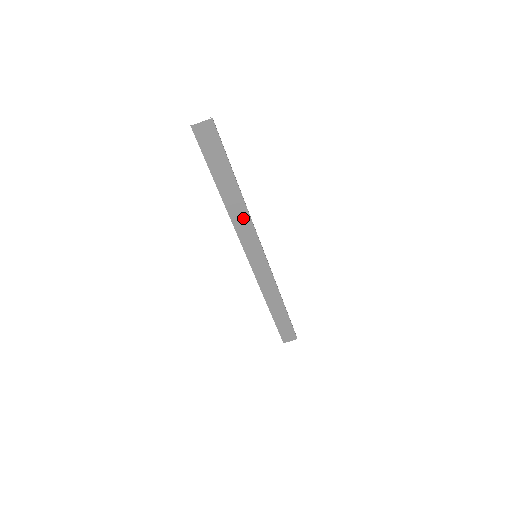
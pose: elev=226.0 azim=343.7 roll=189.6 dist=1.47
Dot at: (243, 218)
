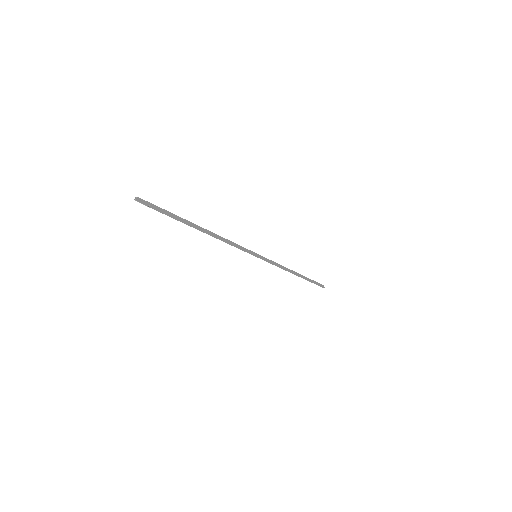
Dot at: occluded
